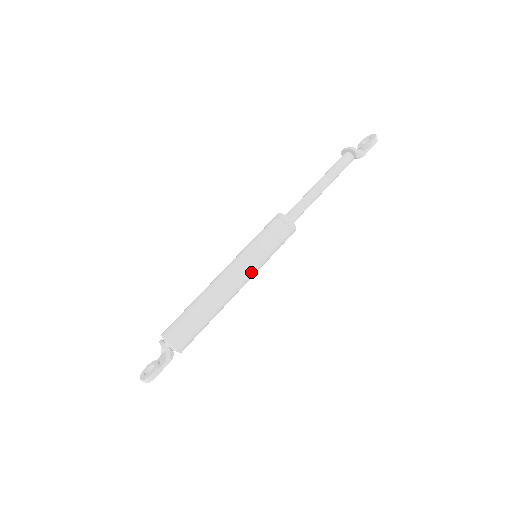
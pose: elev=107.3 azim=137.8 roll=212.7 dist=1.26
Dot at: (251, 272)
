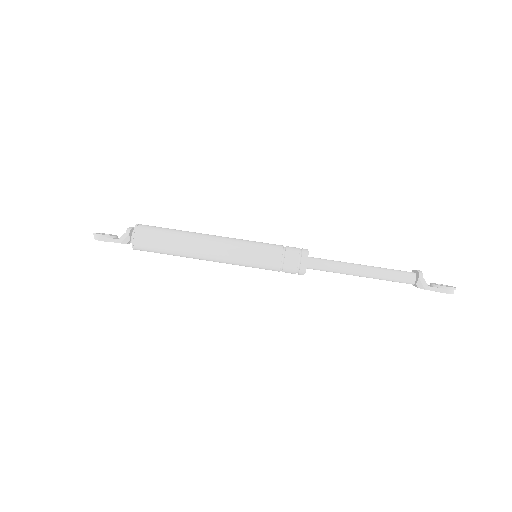
Dot at: (237, 257)
